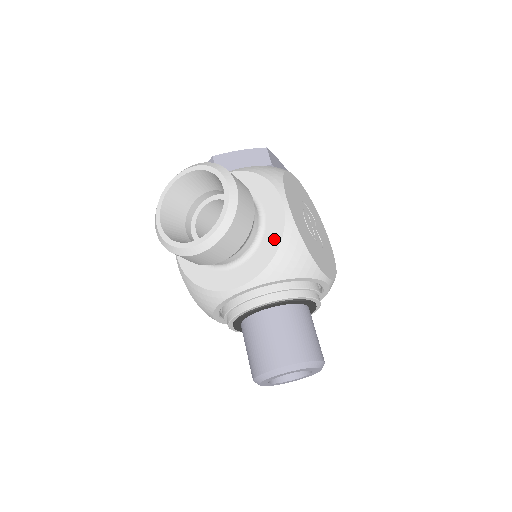
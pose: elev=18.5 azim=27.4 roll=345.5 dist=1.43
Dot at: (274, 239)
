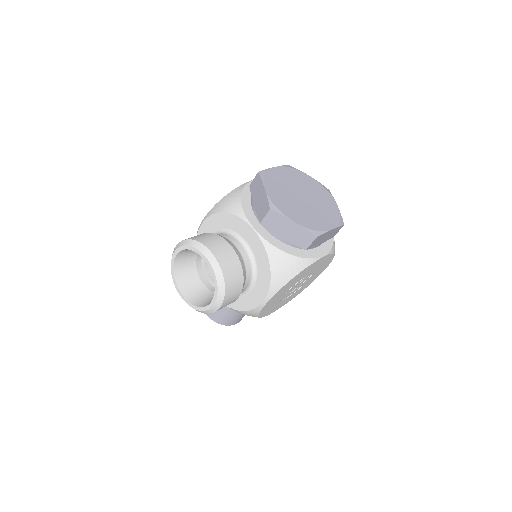
Dot at: (241, 305)
